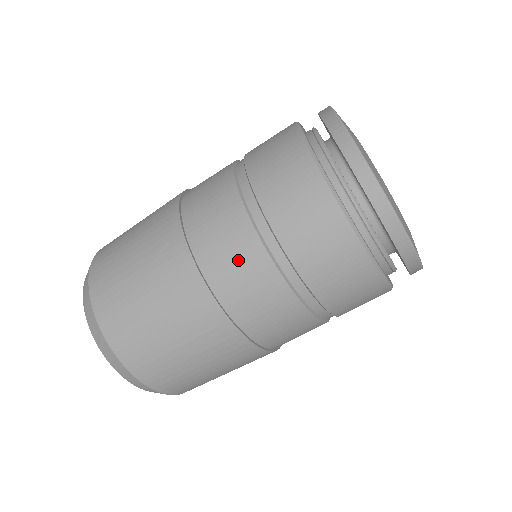
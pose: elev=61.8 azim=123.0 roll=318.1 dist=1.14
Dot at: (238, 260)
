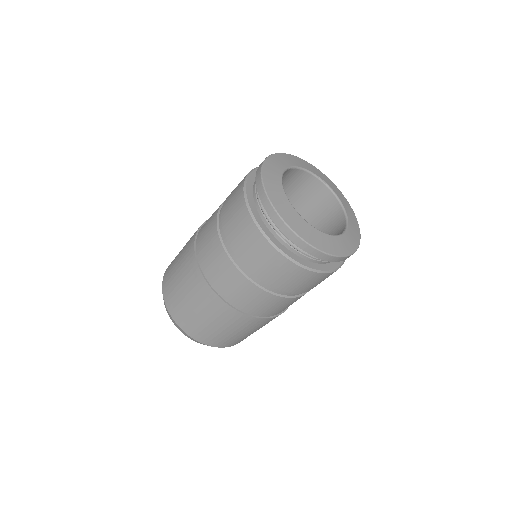
Dot at: (214, 259)
